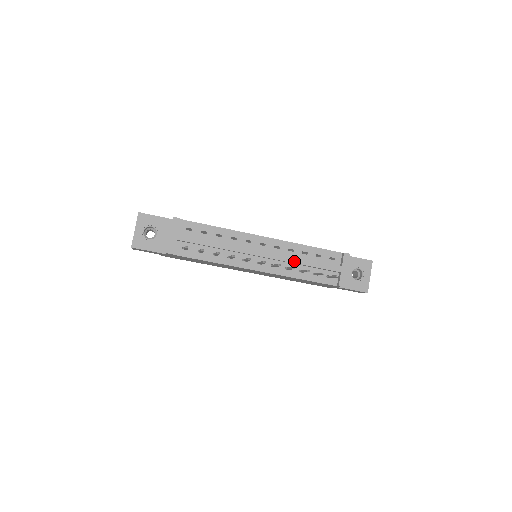
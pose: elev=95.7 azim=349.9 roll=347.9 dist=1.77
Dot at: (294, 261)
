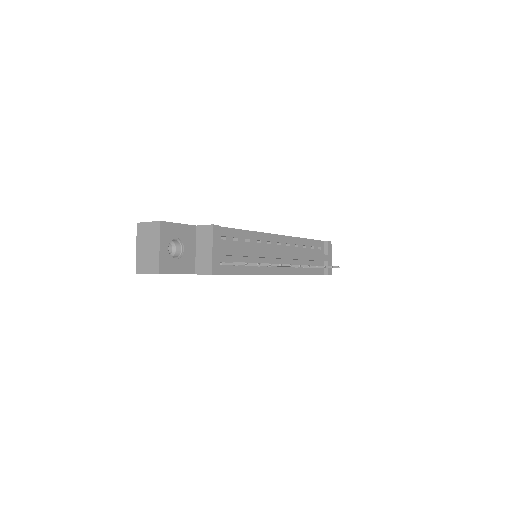
Dot at: (303, 257)
